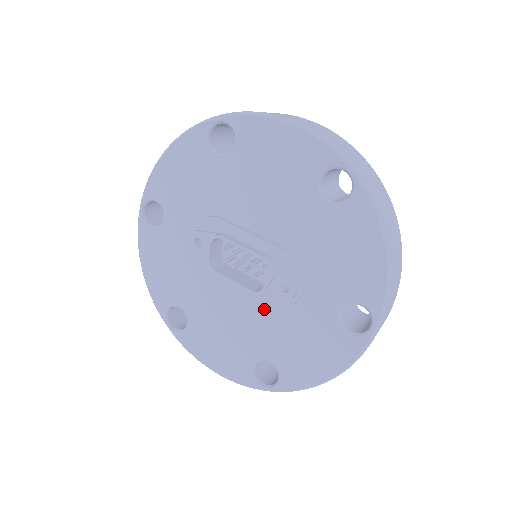
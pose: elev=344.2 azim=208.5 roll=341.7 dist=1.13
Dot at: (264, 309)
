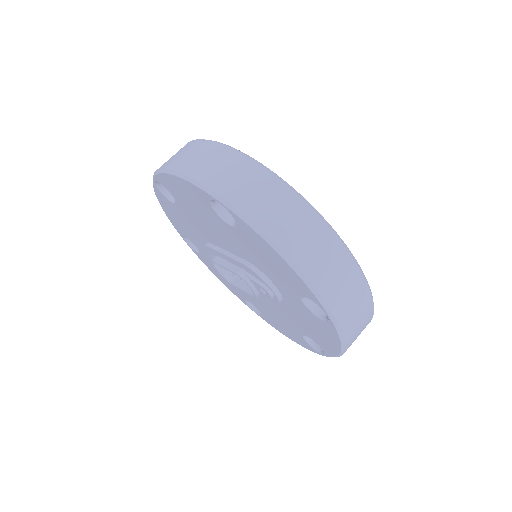
Dot at: occluded
